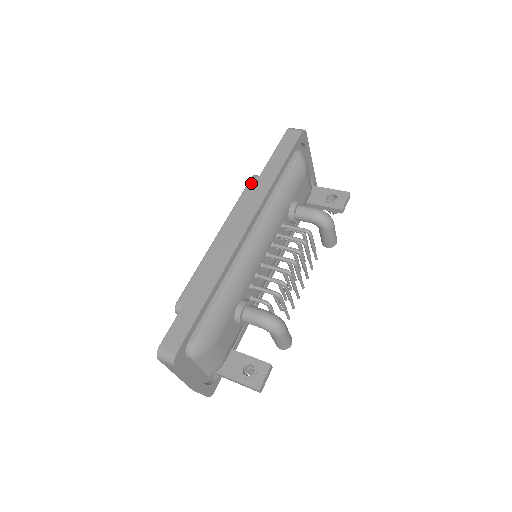
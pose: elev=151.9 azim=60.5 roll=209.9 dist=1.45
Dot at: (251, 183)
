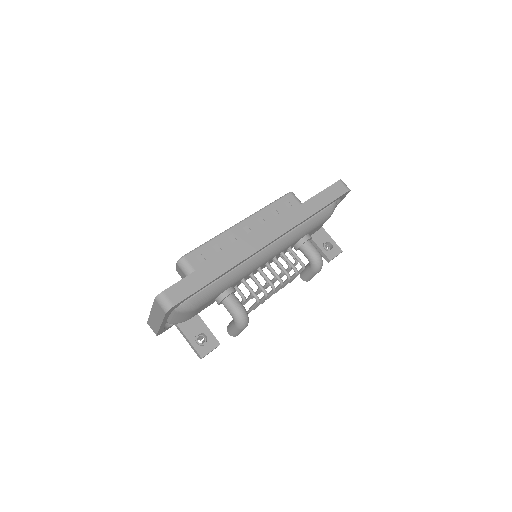
Dot at: (287, 197)
